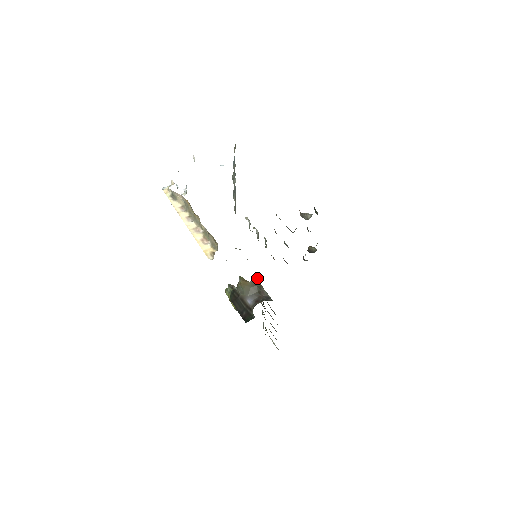
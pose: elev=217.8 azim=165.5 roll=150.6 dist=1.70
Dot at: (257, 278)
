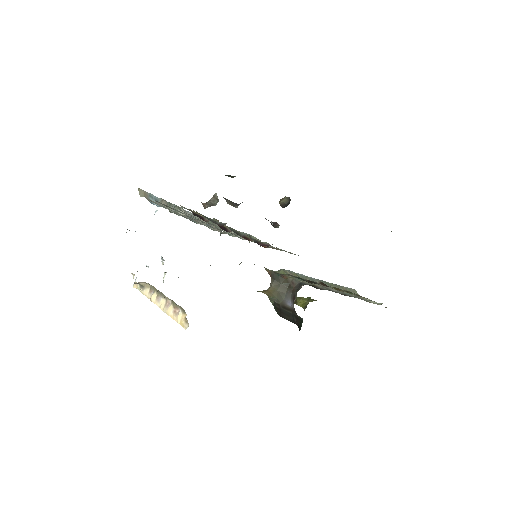
Dot at: (274, 277)
